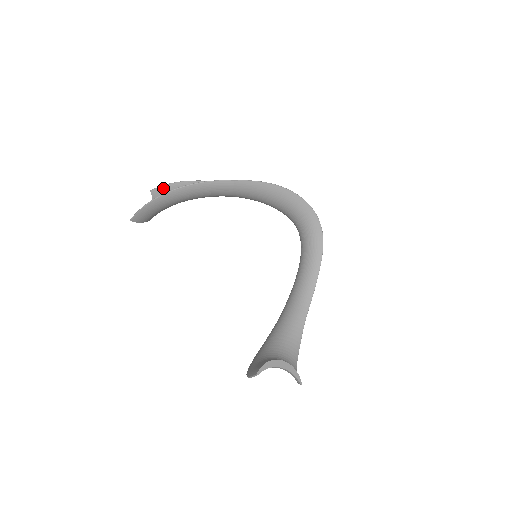
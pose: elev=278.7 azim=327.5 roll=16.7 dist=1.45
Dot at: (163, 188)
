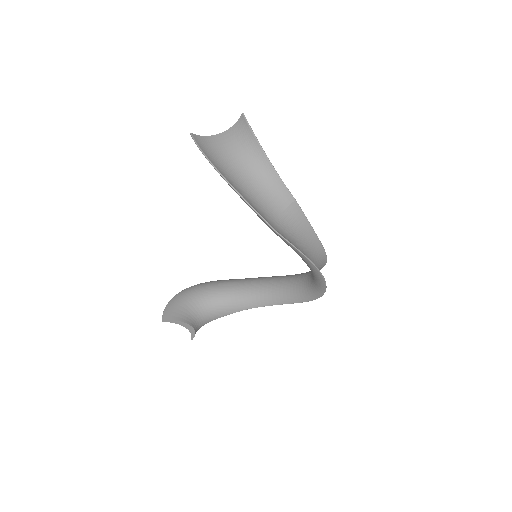
Dot at: (248, 131)
